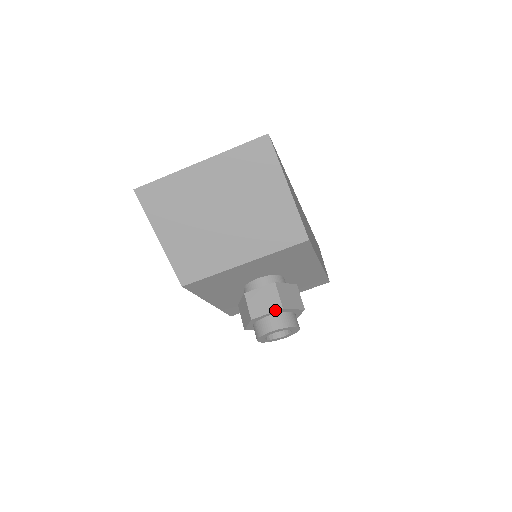
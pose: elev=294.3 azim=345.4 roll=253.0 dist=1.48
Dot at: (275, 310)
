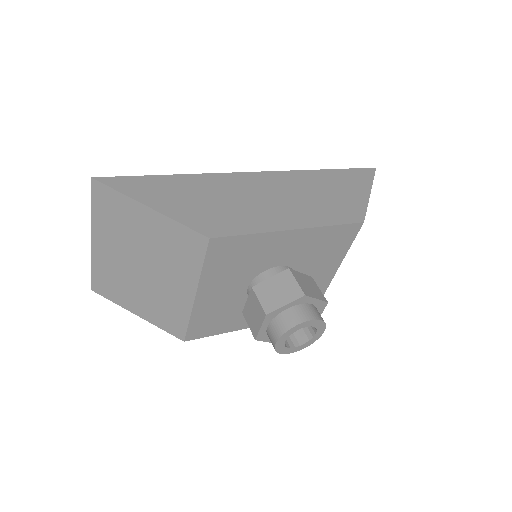
Dot at: (262, 320)
